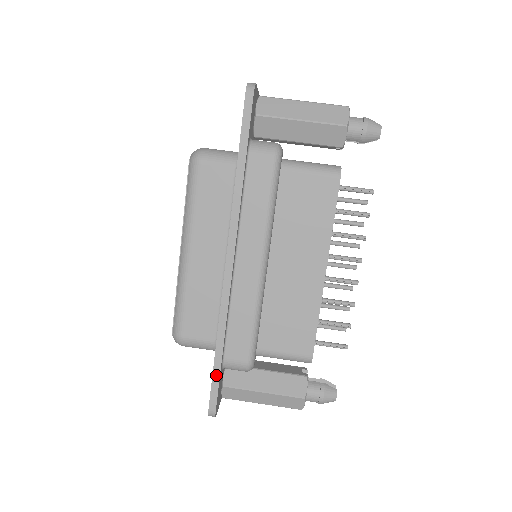
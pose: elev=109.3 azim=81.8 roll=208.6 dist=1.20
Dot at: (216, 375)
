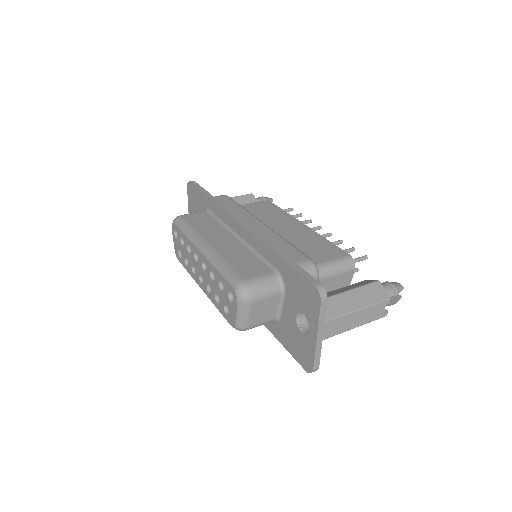
Dot at: (295, 266)
